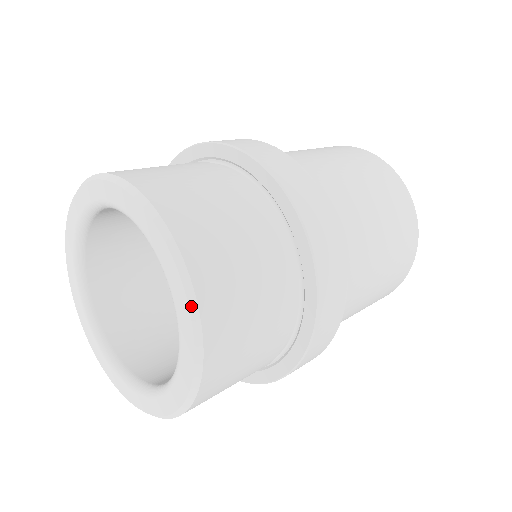
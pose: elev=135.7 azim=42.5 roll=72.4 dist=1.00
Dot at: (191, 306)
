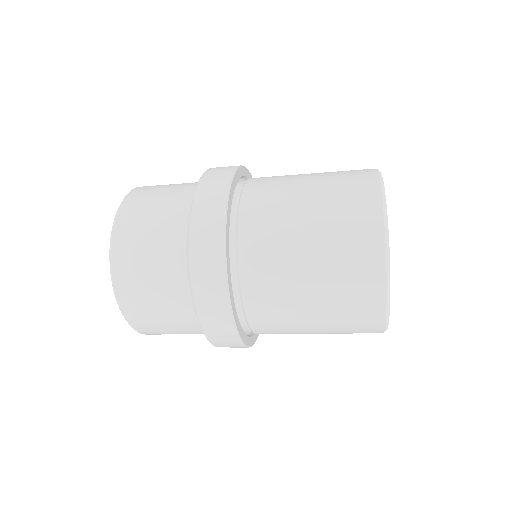
Dot at: (110, 245)
